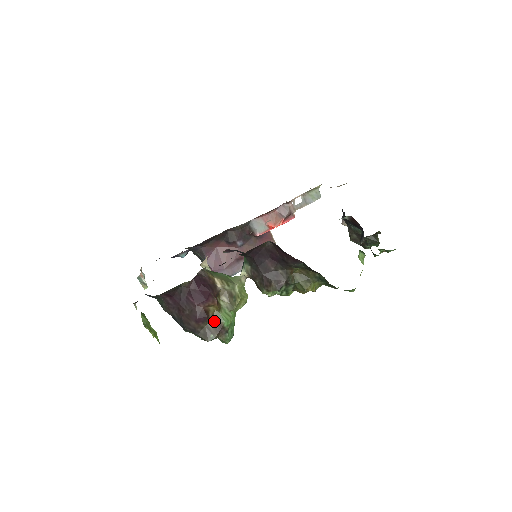
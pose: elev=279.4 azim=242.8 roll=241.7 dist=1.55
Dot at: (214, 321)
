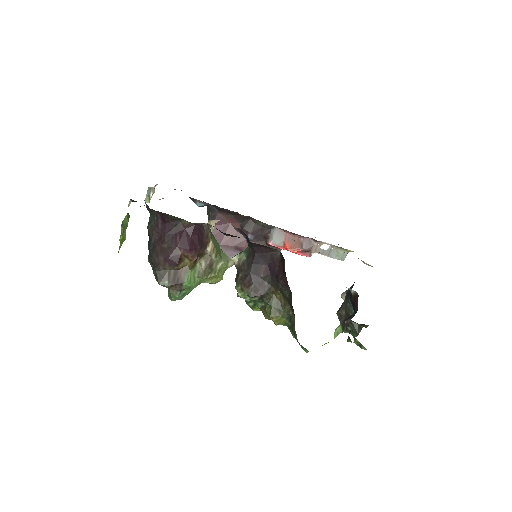
Dot at: (179, 272)
